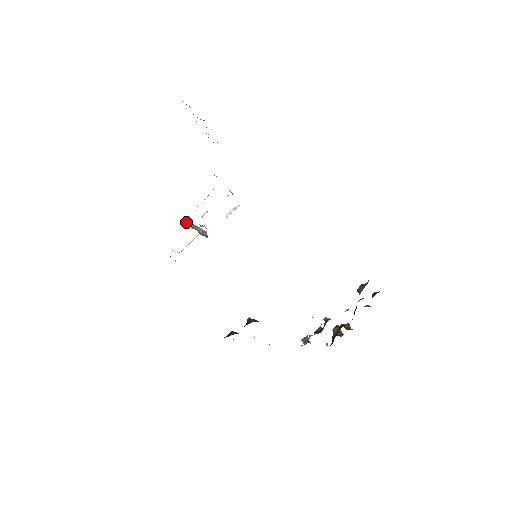
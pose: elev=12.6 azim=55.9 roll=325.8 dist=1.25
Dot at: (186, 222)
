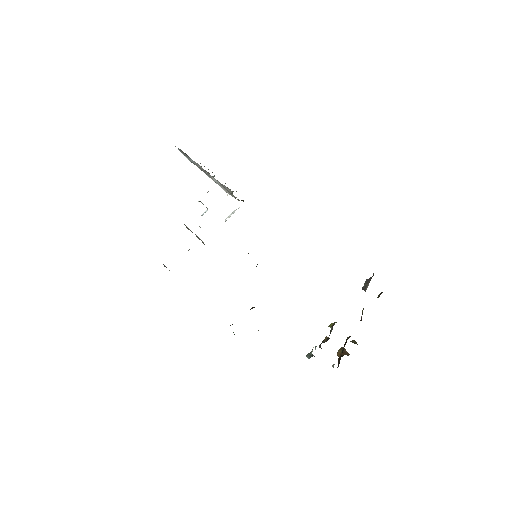
Dot at: (184, 224)
